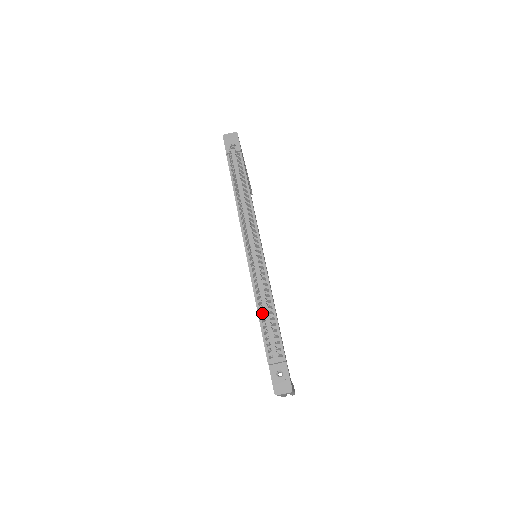
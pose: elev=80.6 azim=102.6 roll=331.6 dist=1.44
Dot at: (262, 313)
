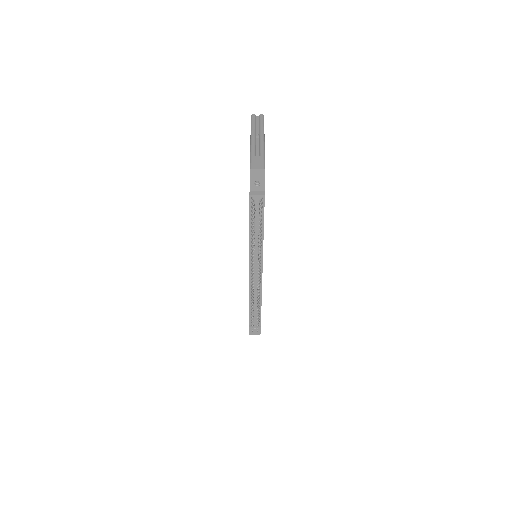
Dot at: occluded
